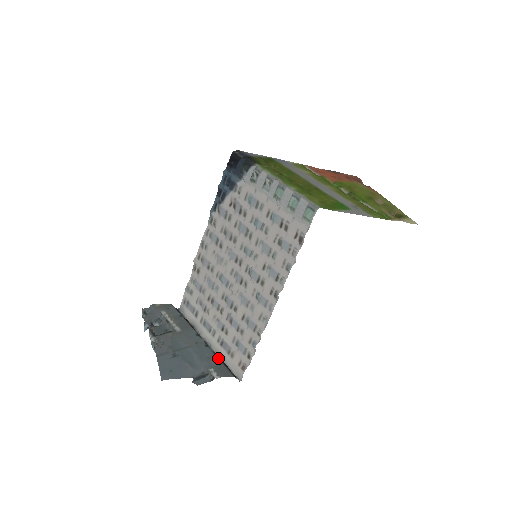
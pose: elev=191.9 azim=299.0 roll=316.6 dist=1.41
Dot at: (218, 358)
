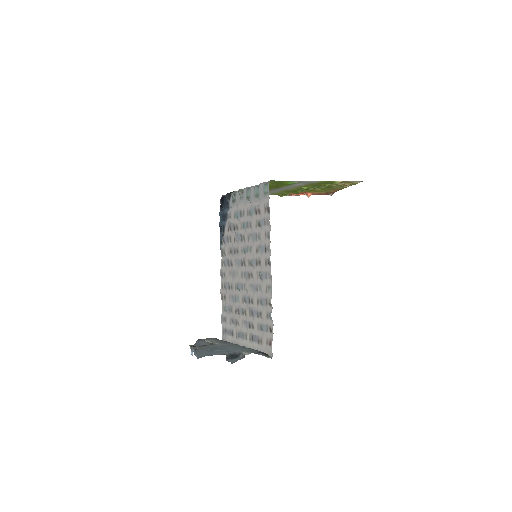
Dot at: (250, 348)
